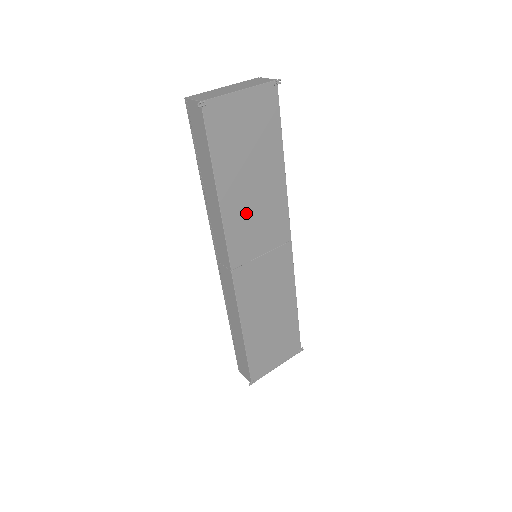
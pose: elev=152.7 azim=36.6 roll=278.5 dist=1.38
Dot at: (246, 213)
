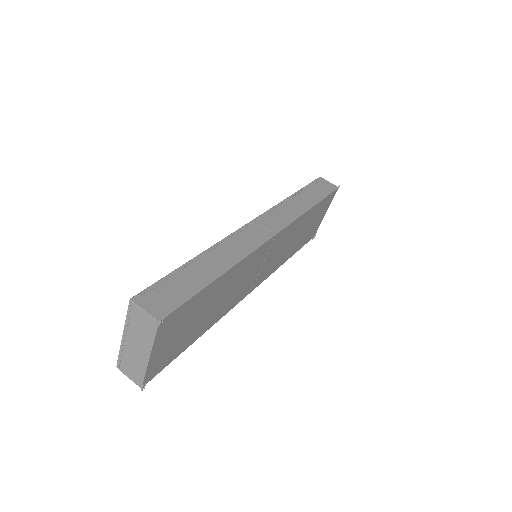
Dot at: (229, 298)
